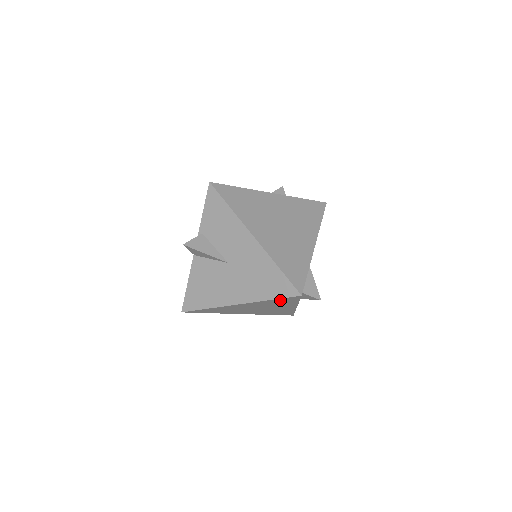
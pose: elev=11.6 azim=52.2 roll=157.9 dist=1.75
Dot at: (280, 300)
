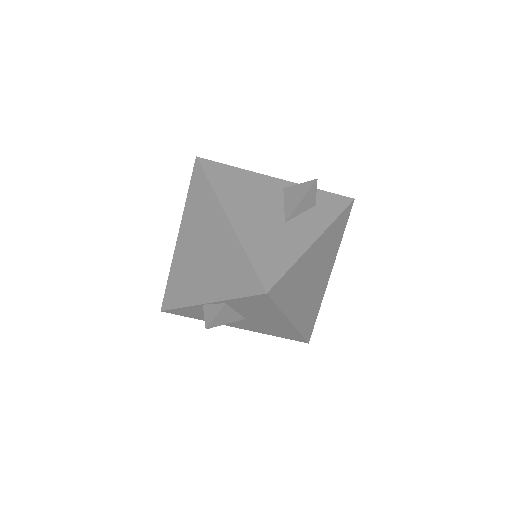
Dot at: occluded
